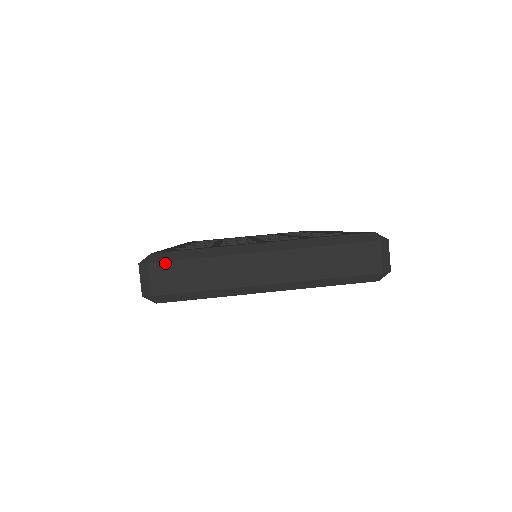
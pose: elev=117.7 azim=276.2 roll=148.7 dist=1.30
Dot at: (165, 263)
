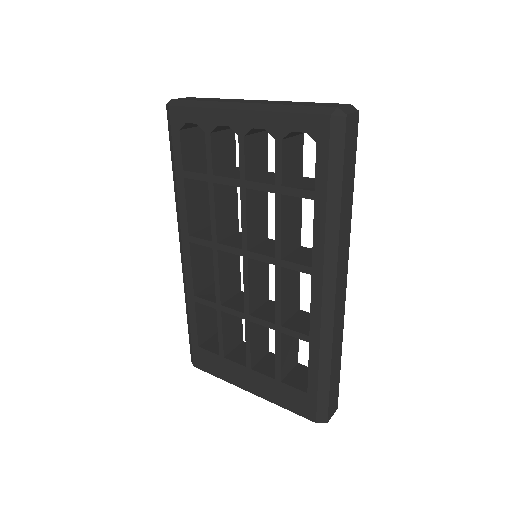
Dot at: occluded
